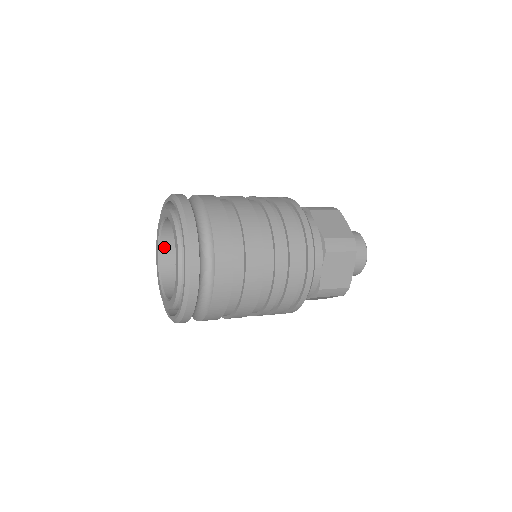
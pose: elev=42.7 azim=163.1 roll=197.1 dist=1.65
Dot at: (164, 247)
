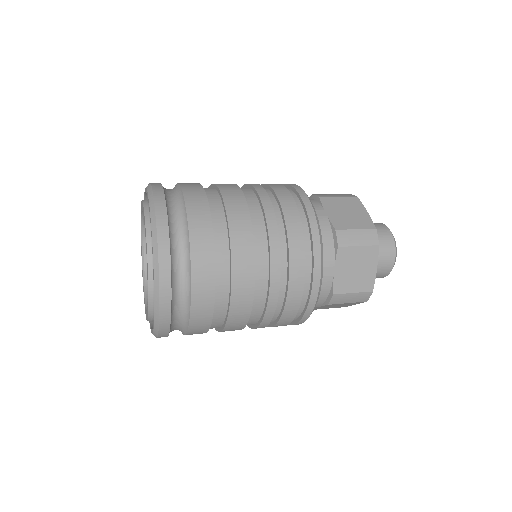
Dot at: occluded
